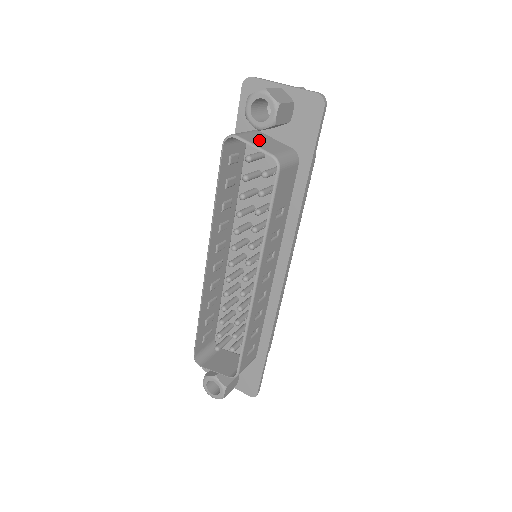
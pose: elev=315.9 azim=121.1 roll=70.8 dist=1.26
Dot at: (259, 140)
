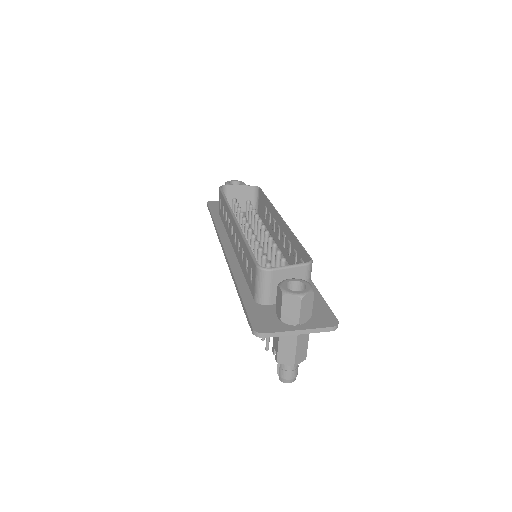
Dot at: (237, 196)
